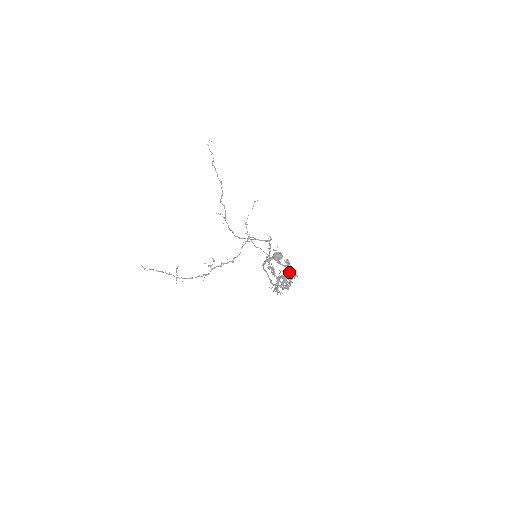
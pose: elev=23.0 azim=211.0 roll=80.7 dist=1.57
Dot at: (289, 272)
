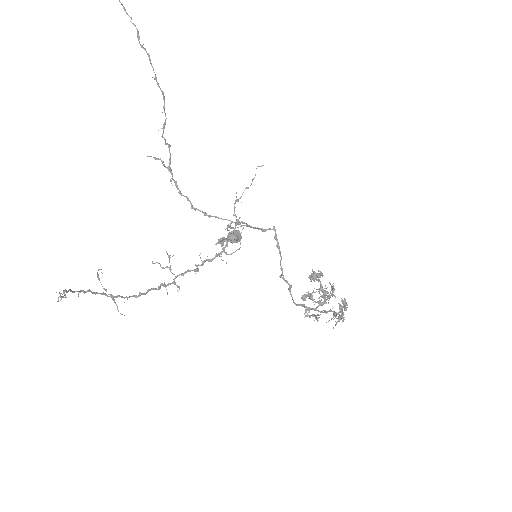
Dot at: (331, 293)
